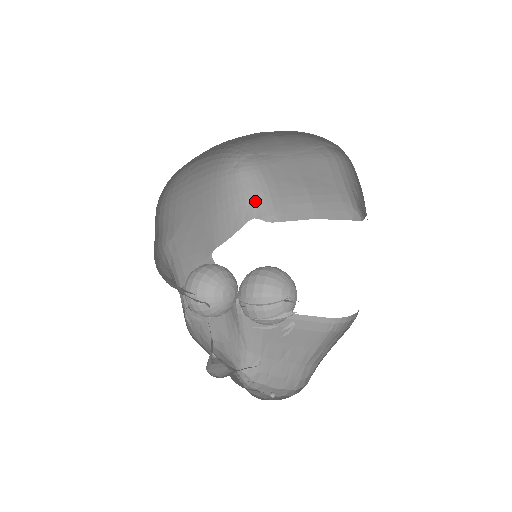
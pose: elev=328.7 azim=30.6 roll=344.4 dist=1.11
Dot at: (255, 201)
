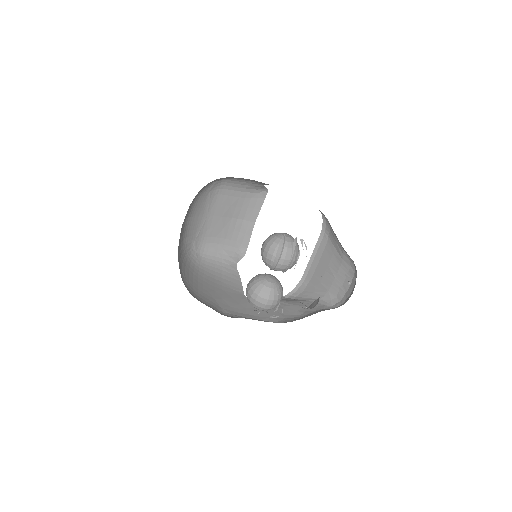
Dot at: (226, 257)
